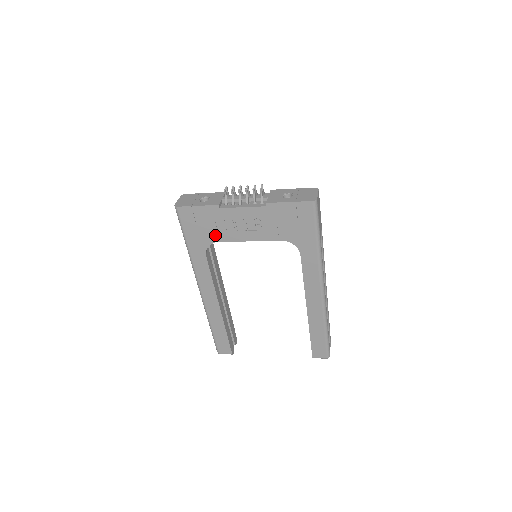
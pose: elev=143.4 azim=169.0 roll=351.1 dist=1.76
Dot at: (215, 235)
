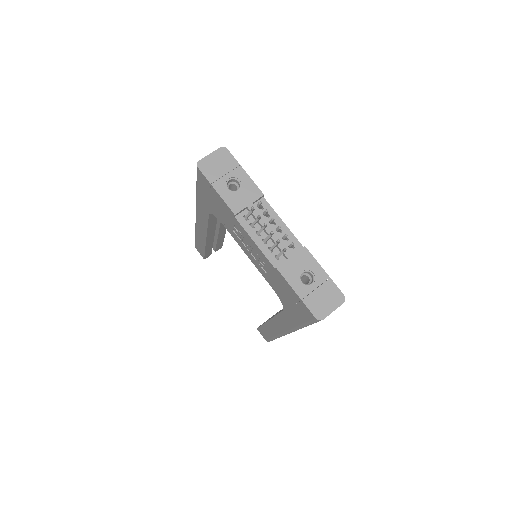
Dot at: (222, 219)
